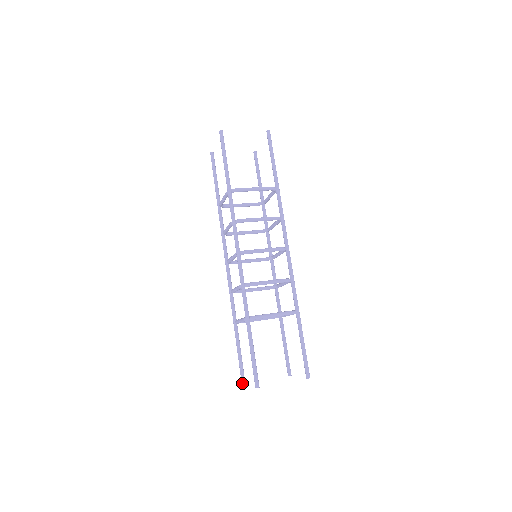
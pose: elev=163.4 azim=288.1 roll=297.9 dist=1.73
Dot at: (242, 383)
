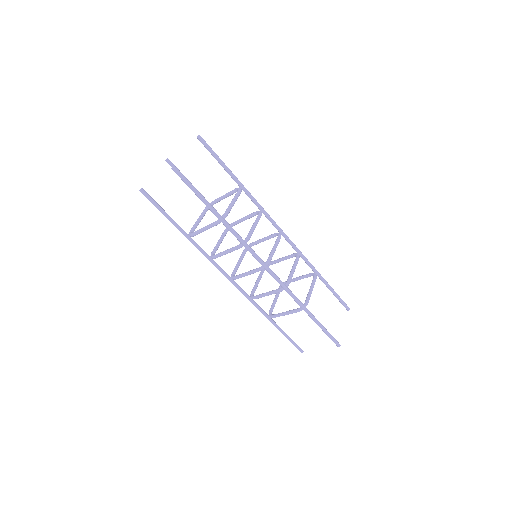
Dot at: (302, 352)
